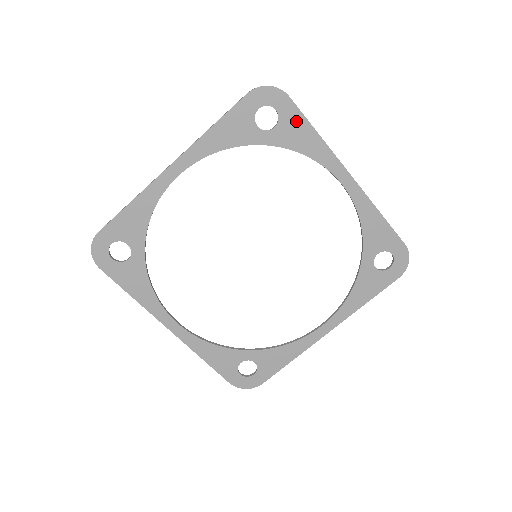
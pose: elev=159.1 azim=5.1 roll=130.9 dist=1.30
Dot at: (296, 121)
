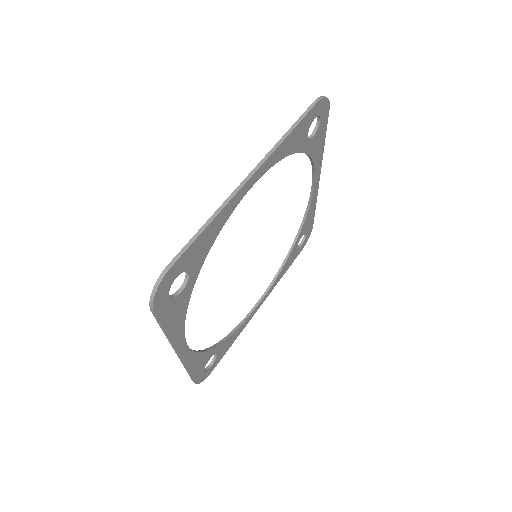
Dot at: (322, 131)
